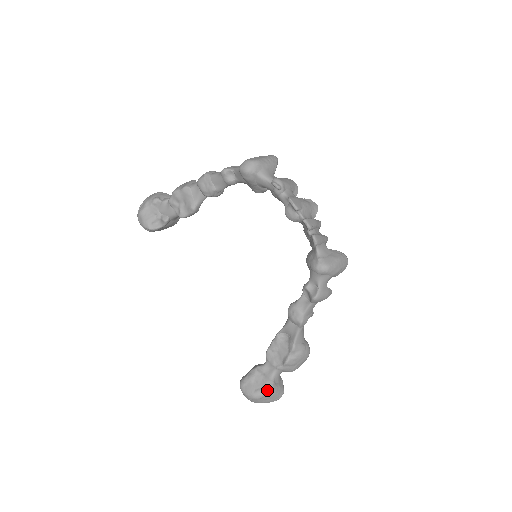
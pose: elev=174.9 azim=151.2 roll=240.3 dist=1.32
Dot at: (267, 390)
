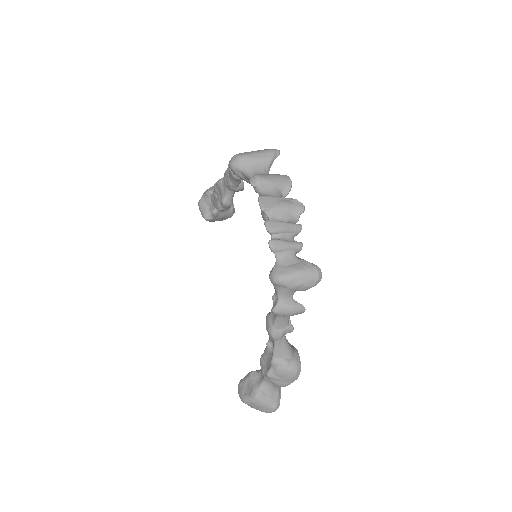
Dot at: (252, 397)
